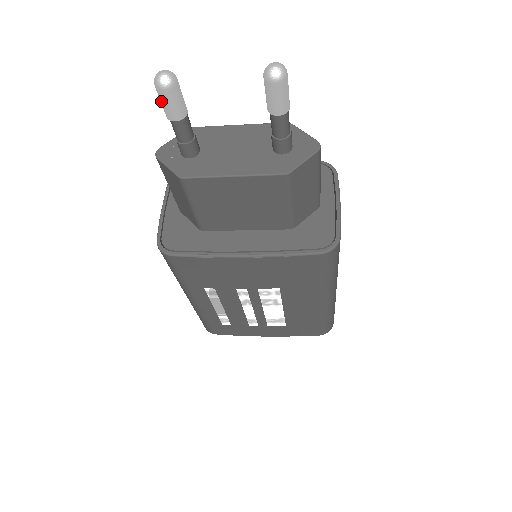
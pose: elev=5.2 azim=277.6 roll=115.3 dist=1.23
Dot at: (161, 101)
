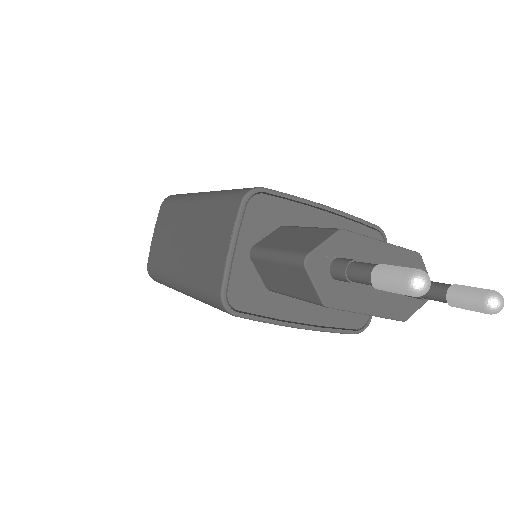
Dot at: (392, 288)
